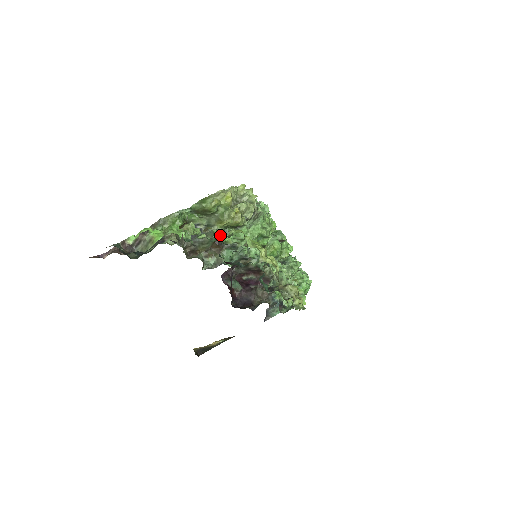
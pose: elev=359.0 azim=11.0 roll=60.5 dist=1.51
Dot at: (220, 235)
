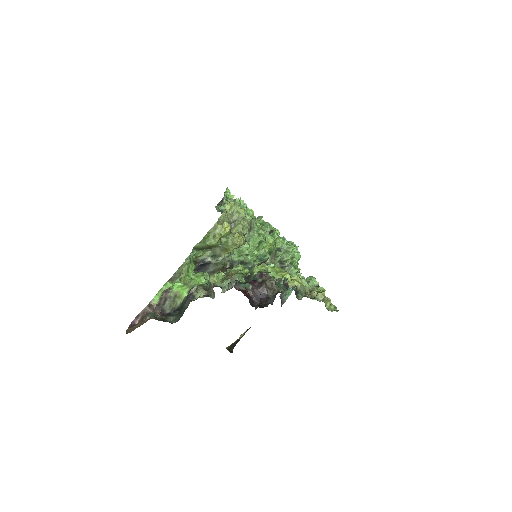
Dot at: occluded
